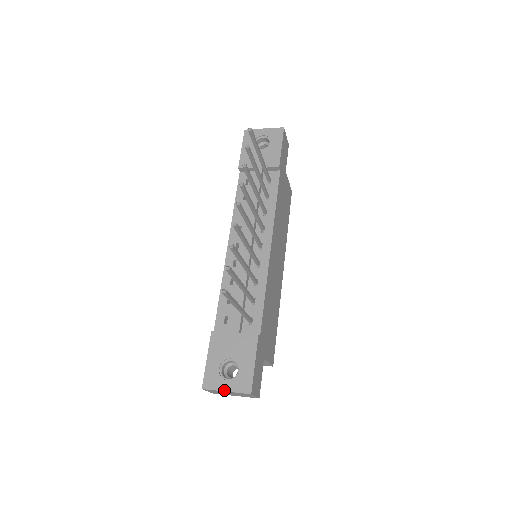
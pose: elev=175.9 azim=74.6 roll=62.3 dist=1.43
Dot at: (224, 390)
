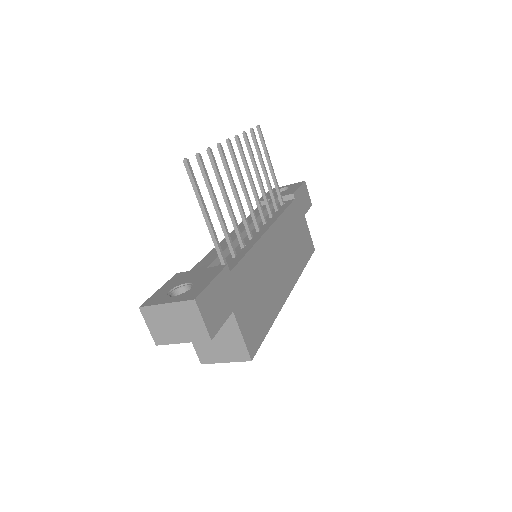
Dot at: (164, 303)
